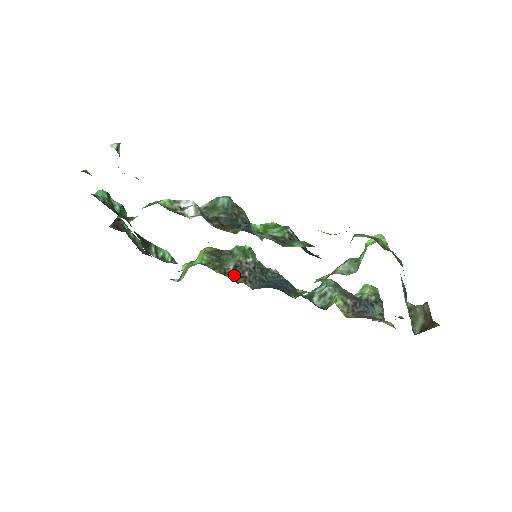
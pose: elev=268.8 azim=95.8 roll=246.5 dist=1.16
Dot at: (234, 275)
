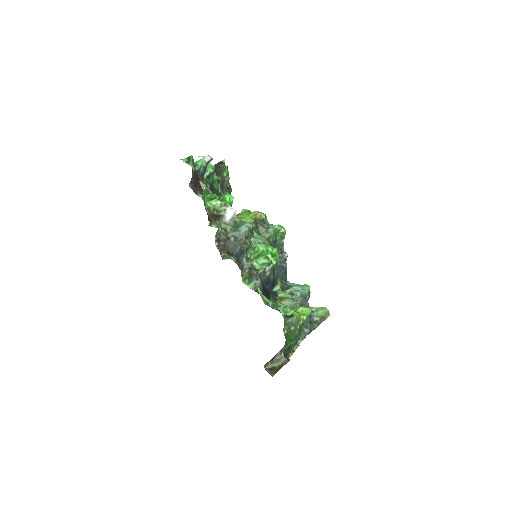
Dot at: occluded
